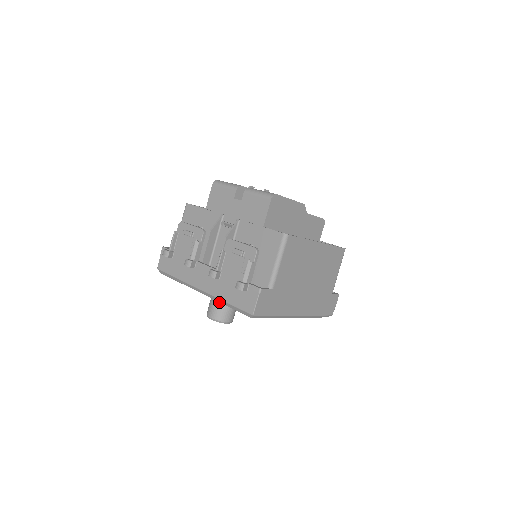
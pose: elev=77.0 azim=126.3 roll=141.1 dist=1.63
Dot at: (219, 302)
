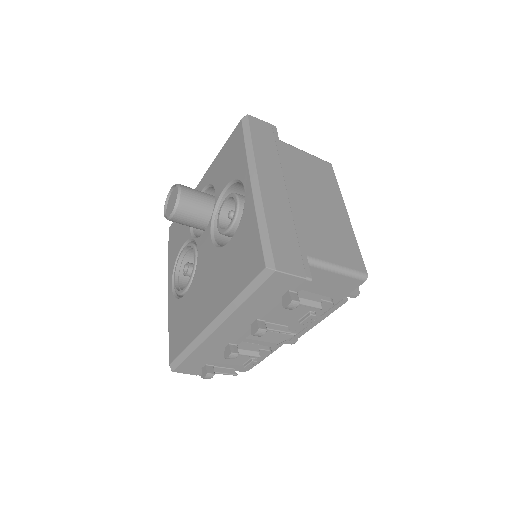
Dot at: occluded
